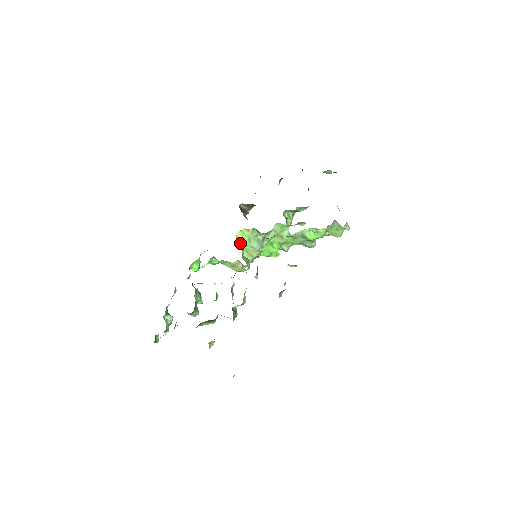
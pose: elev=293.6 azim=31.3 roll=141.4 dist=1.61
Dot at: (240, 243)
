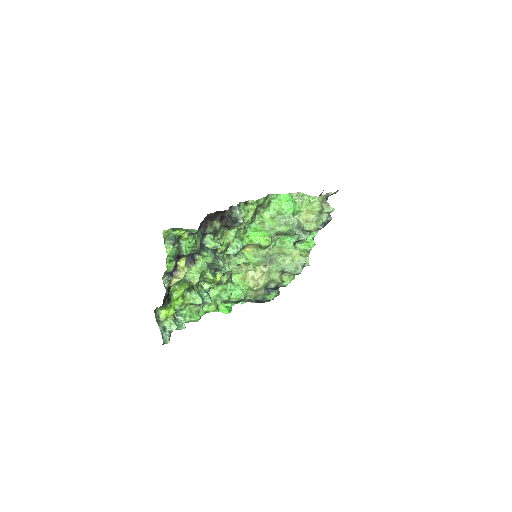
Dot at: occluded
